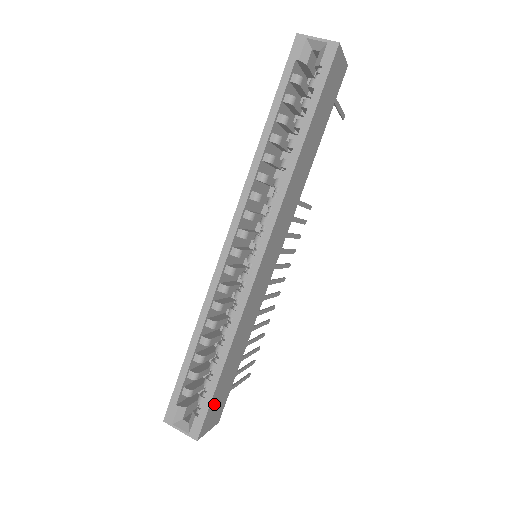
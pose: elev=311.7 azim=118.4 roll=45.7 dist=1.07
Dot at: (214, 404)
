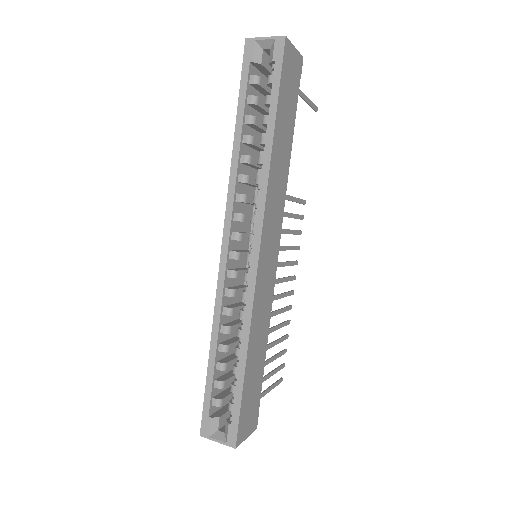
Dot at: (245, 409)
